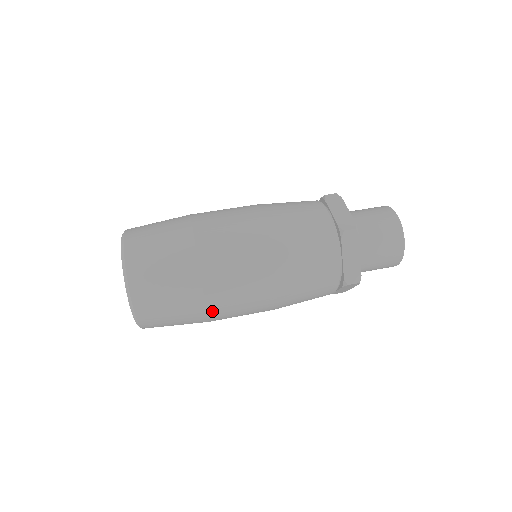
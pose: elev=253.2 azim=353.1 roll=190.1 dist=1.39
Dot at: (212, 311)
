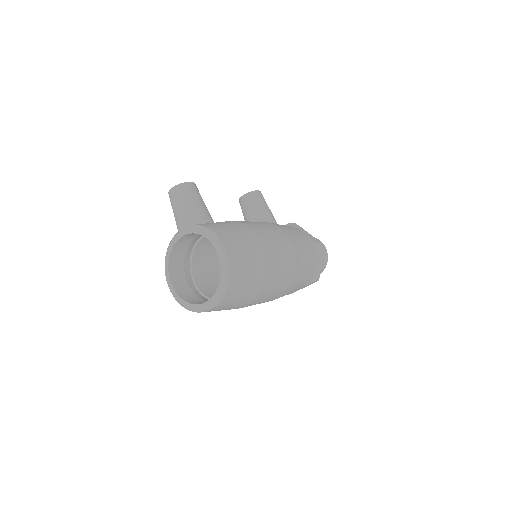
Dot at: occluded
